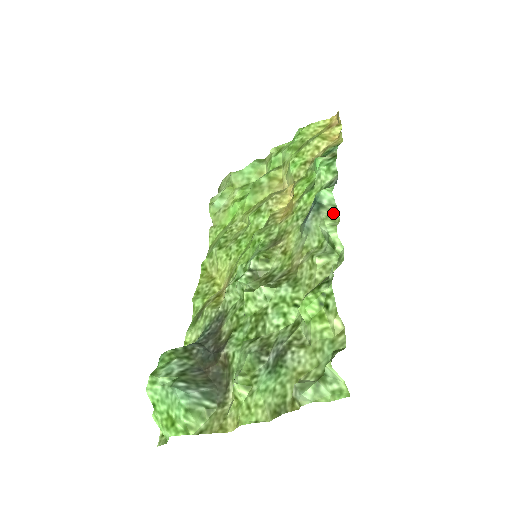
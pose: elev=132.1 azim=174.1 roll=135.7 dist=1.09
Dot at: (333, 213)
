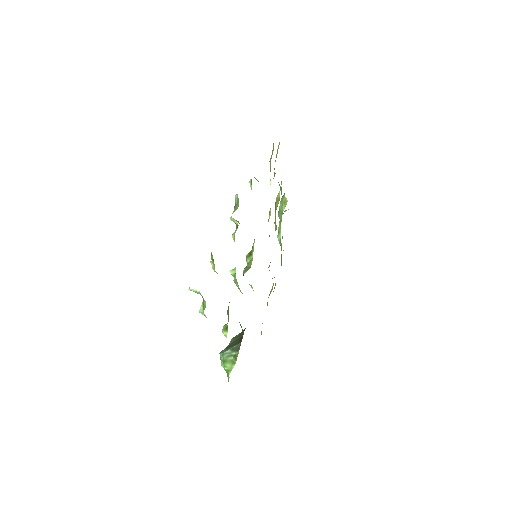
Dot at: (237, 205)
